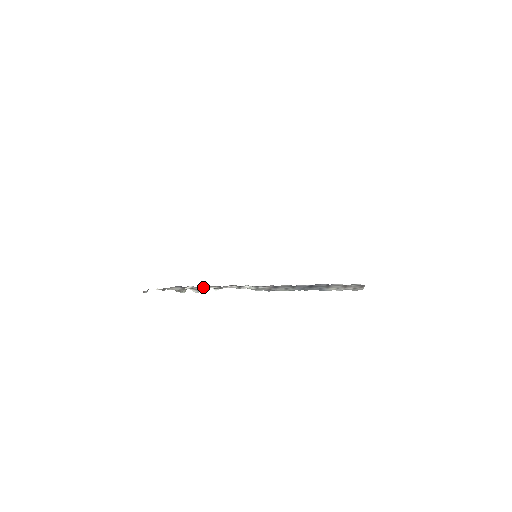
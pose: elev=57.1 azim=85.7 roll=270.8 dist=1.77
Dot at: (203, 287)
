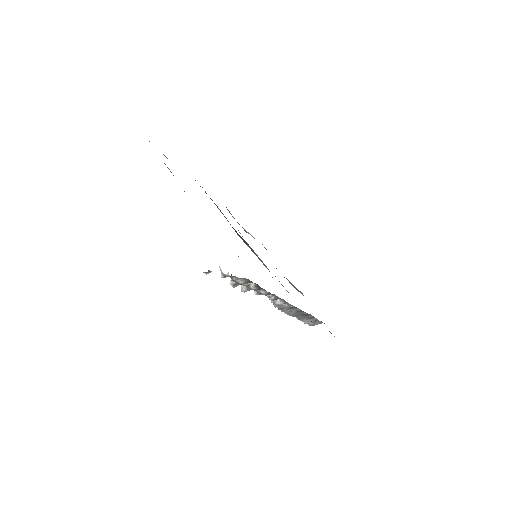
Dot at: (260, 289)
